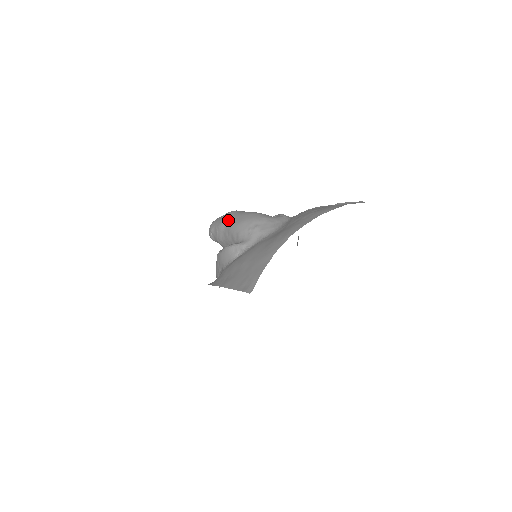
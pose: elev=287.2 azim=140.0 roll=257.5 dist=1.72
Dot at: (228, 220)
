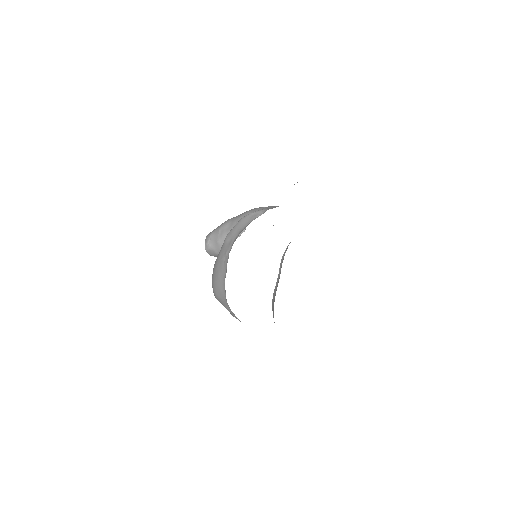
Dot at: (234, 217)
